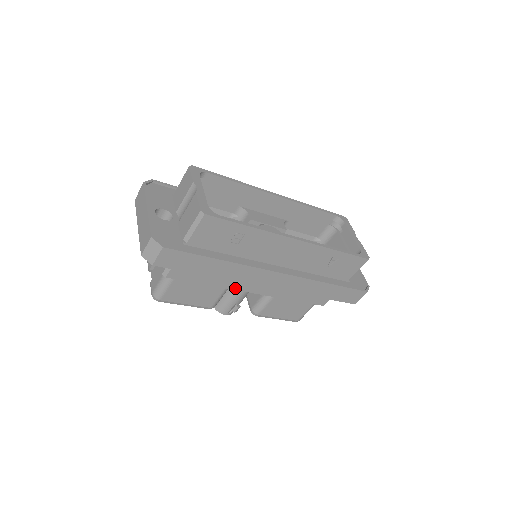
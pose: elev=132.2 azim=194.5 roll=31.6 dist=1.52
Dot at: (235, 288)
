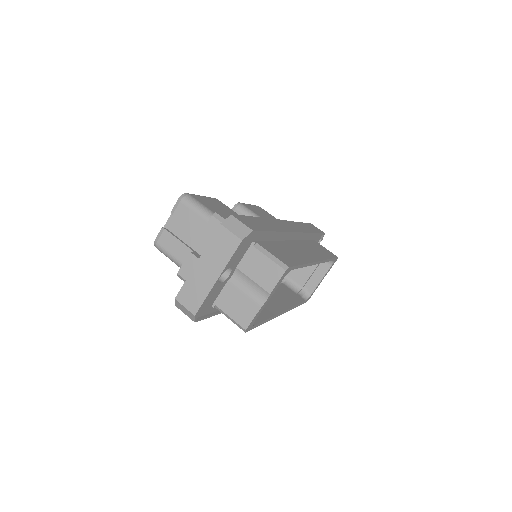
Dot at: occluded
